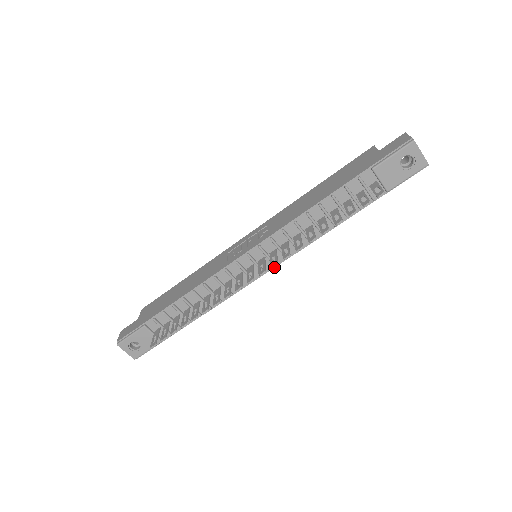
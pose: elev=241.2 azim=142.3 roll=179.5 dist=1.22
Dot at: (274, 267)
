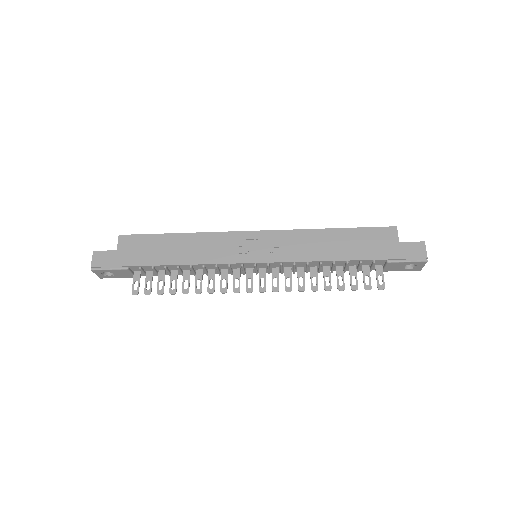
Dot at: (267, 272)
